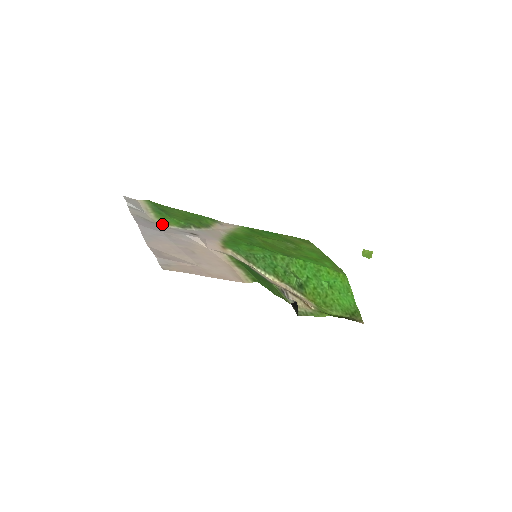
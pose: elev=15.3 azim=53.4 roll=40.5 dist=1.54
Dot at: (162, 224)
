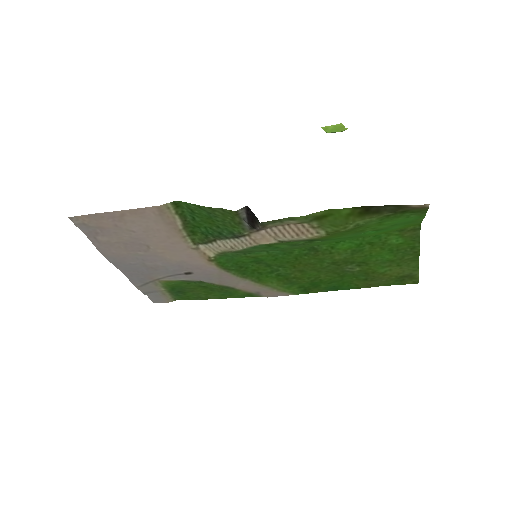
Dot at: (160, 281)
